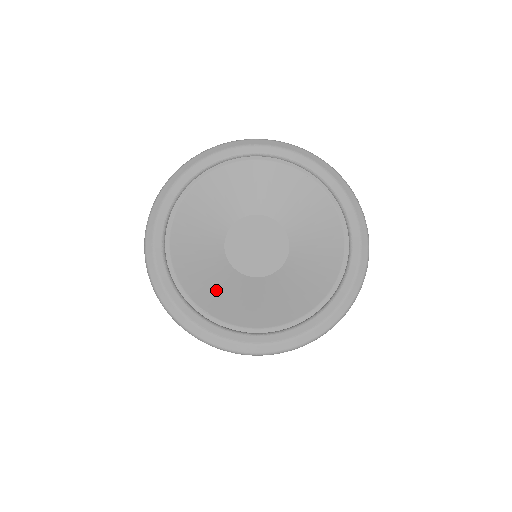
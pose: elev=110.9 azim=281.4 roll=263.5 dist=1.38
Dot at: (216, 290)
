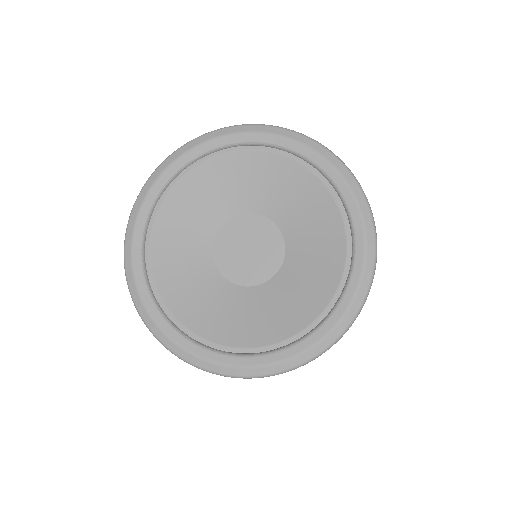
Dot at: (183, 277)
